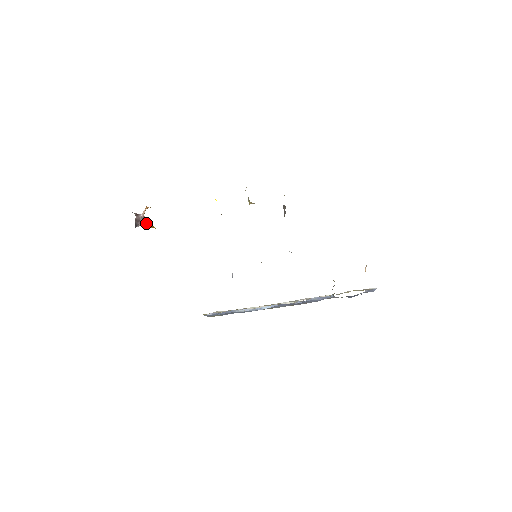
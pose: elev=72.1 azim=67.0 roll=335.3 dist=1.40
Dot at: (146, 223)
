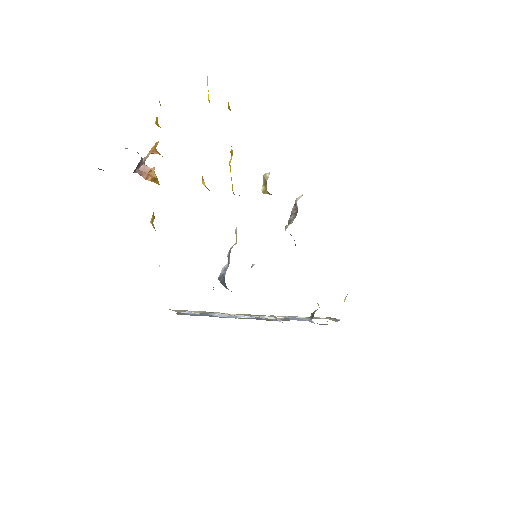
Dot at: (147, 172)
